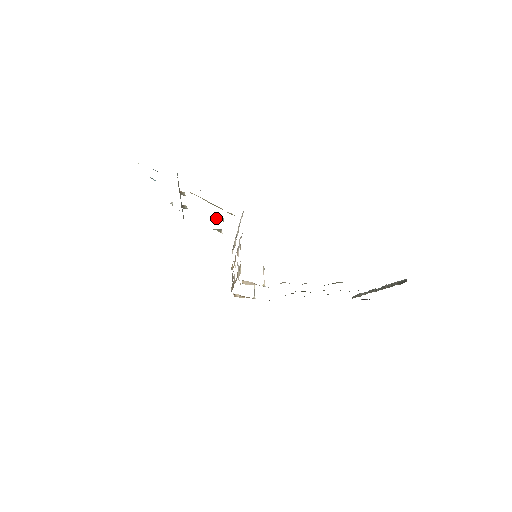
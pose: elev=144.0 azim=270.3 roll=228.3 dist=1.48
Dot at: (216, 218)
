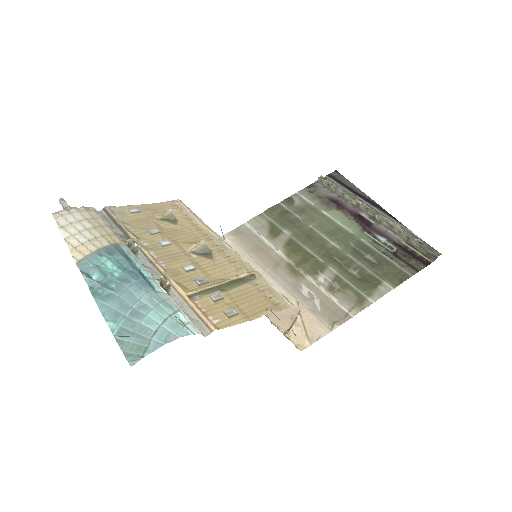
Dot at: (197, 251)
